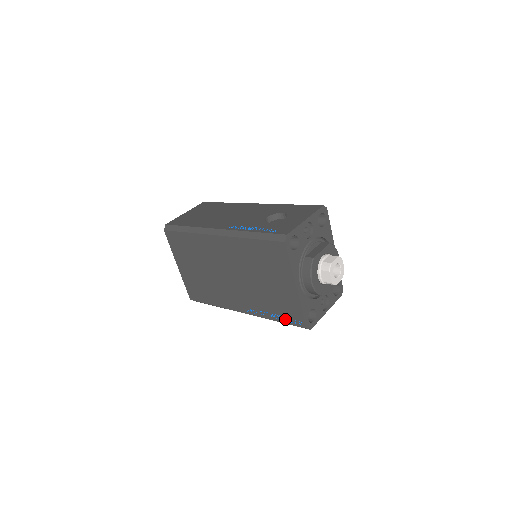
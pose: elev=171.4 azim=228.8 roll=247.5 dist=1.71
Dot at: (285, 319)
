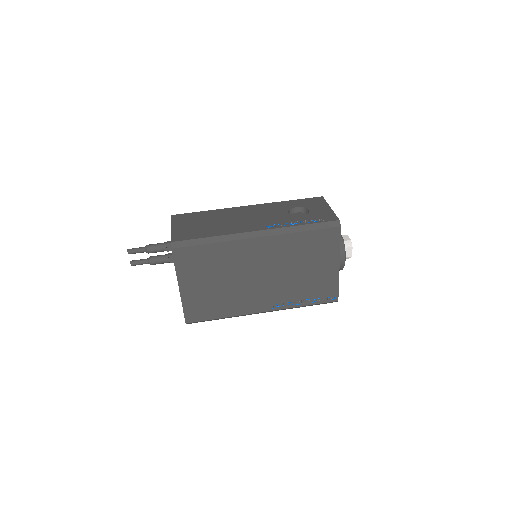
Dot at: (316, 300)
